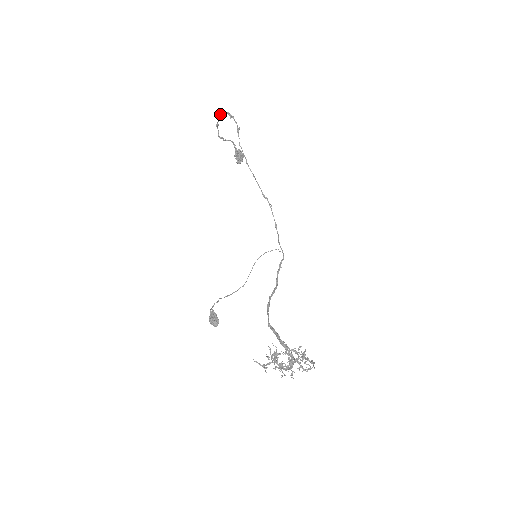
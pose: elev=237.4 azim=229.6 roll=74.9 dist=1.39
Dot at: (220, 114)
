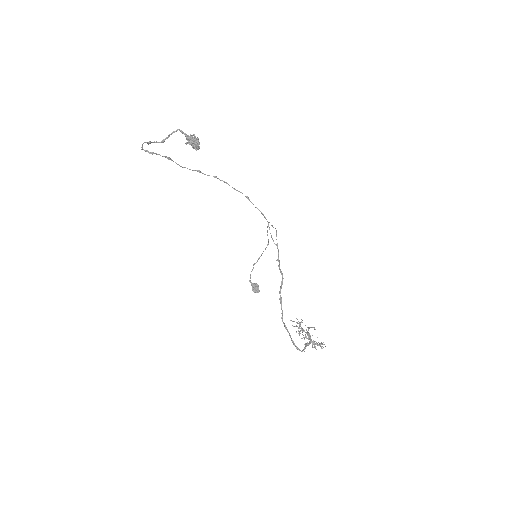
Dot at: occluded
